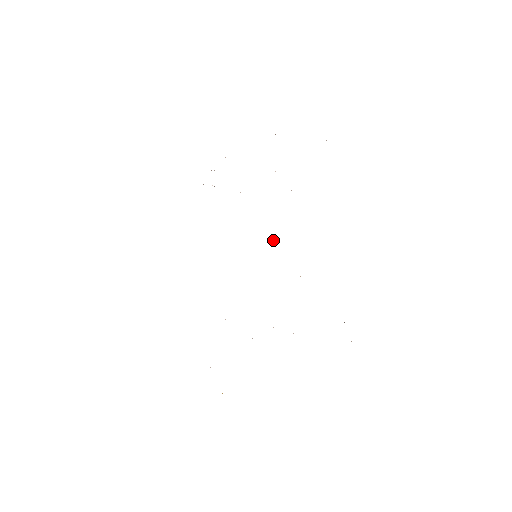
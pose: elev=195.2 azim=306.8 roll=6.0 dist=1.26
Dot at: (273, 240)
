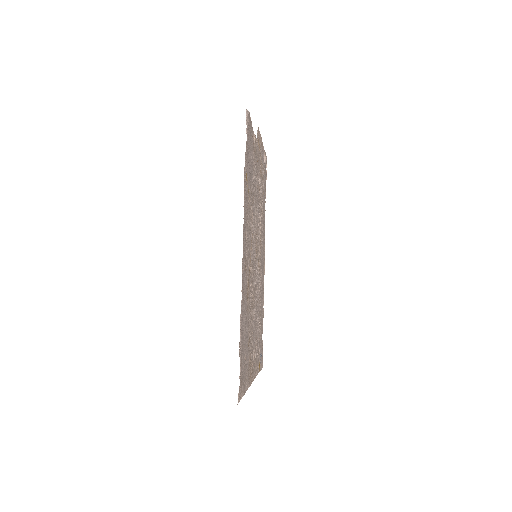
Dot at: (253, 246)
